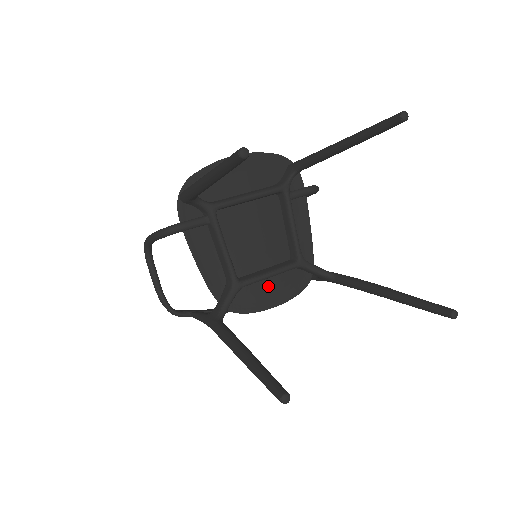
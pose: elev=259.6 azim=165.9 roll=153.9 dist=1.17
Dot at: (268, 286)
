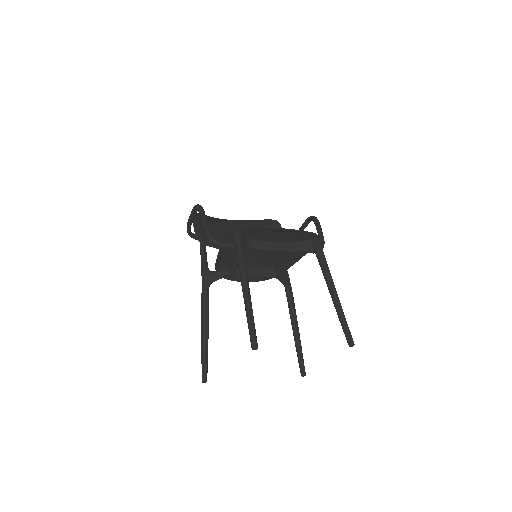
Dot at: occluded
